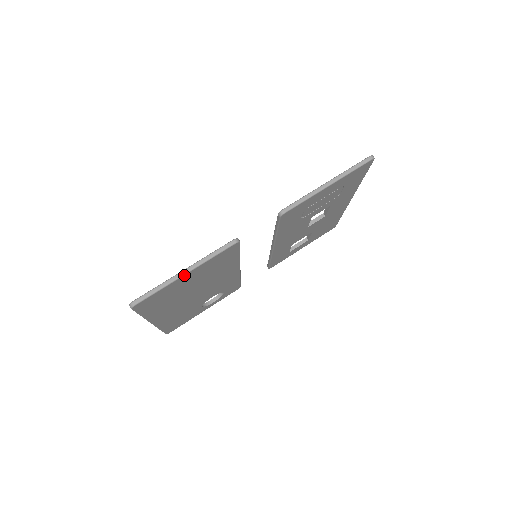
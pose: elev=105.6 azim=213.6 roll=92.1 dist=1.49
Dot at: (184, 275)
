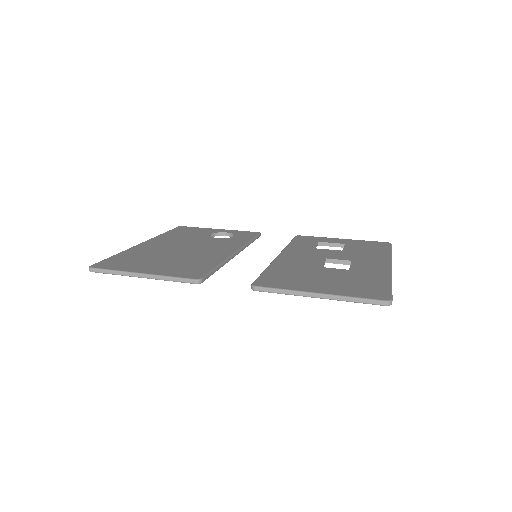
Dot at: (139, 277)
